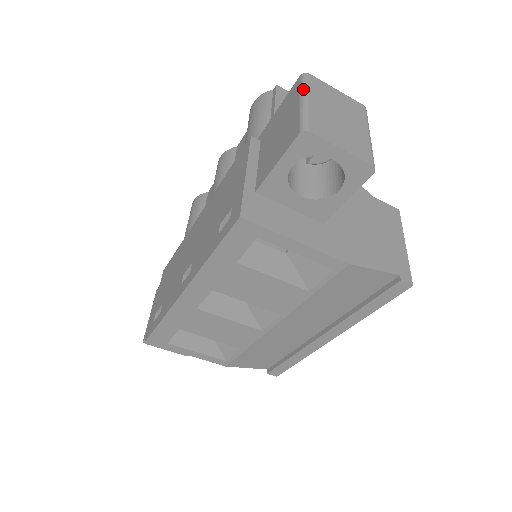
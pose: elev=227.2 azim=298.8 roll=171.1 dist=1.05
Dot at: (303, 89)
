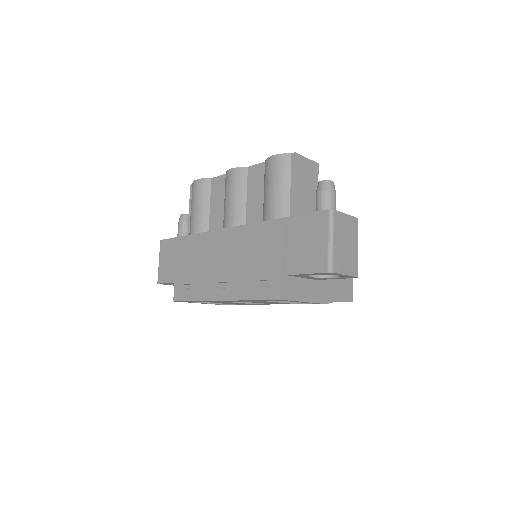
Dot at: (331, 228)
